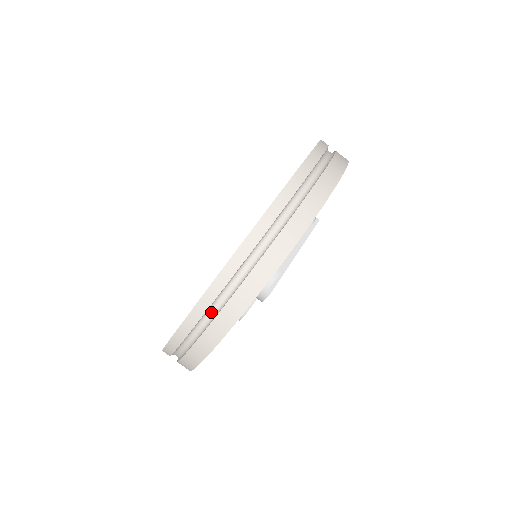
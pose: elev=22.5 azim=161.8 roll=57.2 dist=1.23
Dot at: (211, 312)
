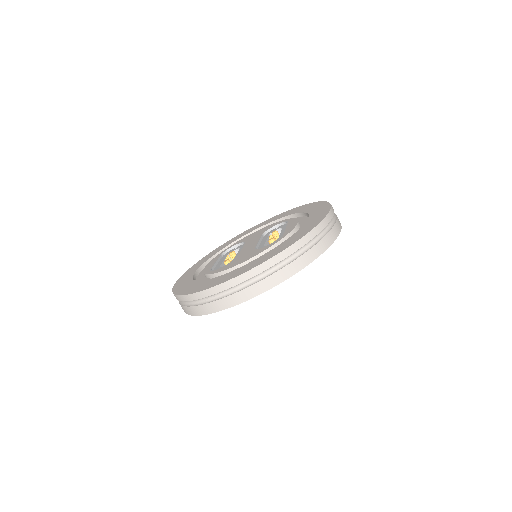
Dot at: (293, 256)
